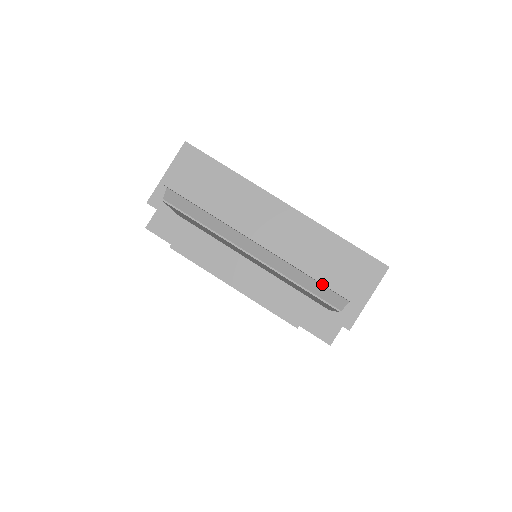
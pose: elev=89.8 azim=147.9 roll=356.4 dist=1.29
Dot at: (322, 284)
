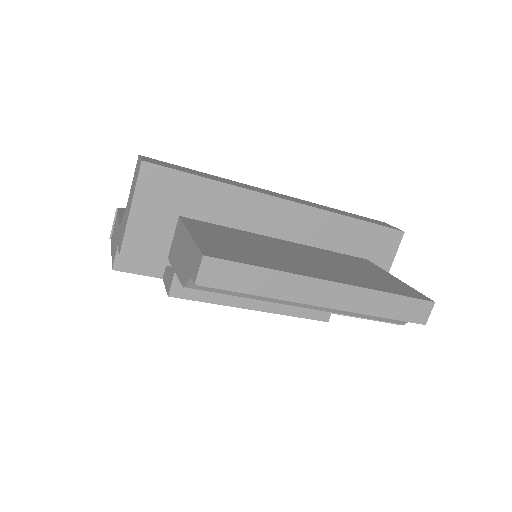
Dot at: occluded
